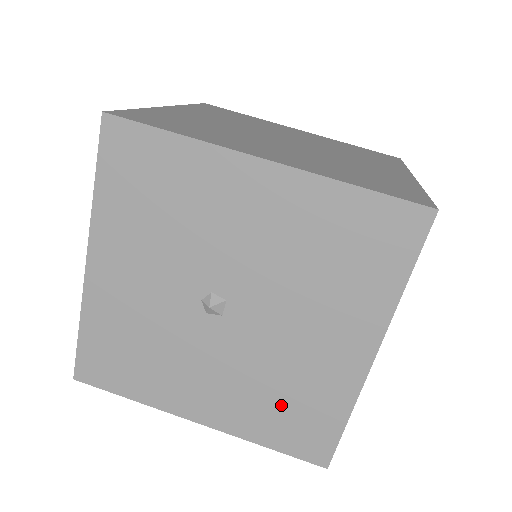
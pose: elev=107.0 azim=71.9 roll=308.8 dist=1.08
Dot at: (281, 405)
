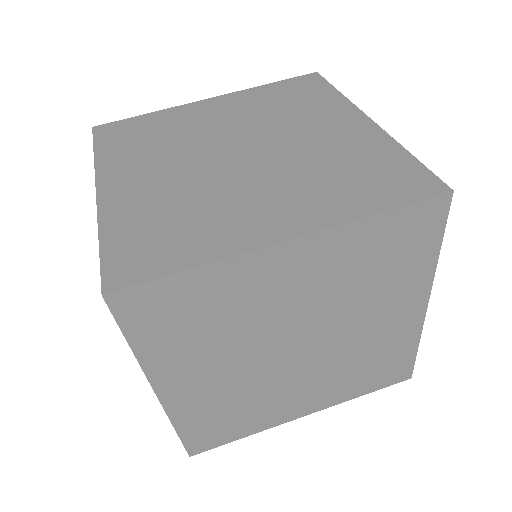
Dot at: occluded
